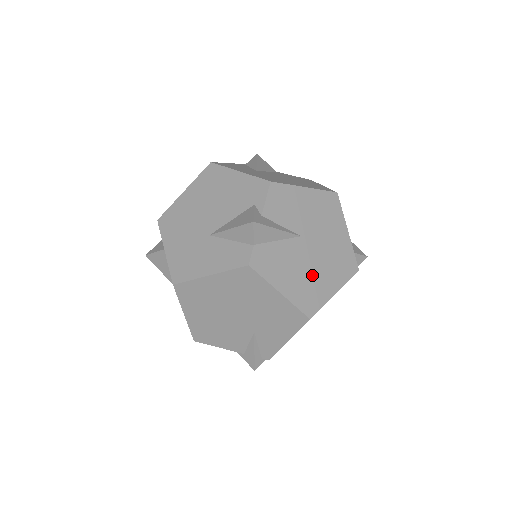
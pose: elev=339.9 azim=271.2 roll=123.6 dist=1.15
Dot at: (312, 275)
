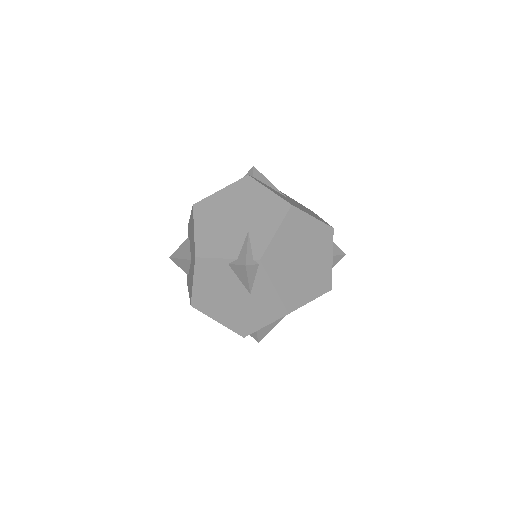
Dot at: (294, 204)
